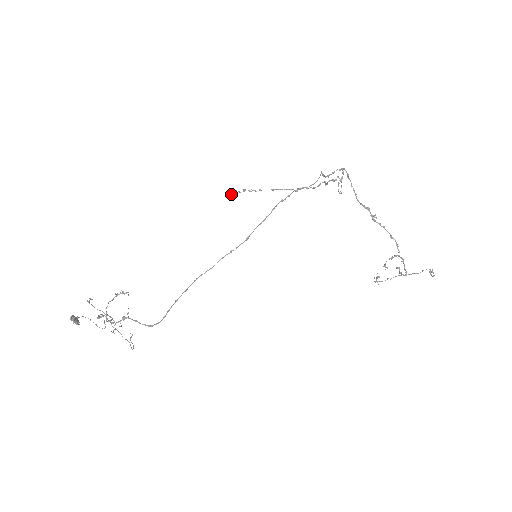
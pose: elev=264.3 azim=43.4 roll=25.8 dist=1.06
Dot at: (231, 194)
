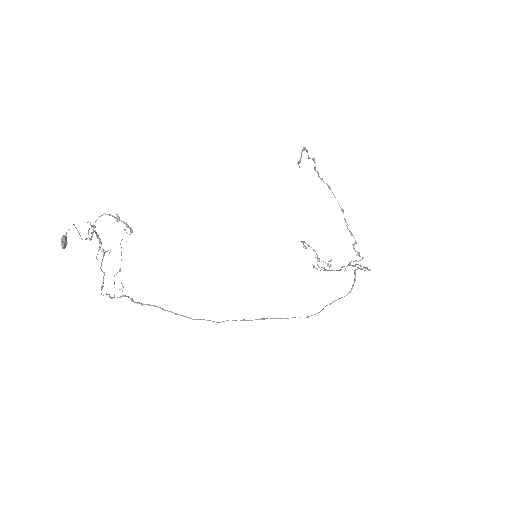
Dot at: occluded
